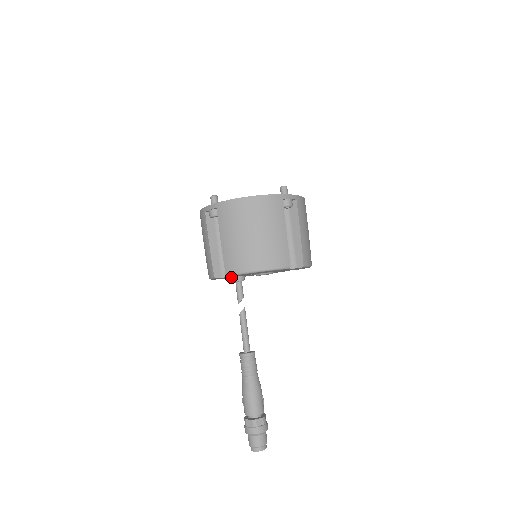
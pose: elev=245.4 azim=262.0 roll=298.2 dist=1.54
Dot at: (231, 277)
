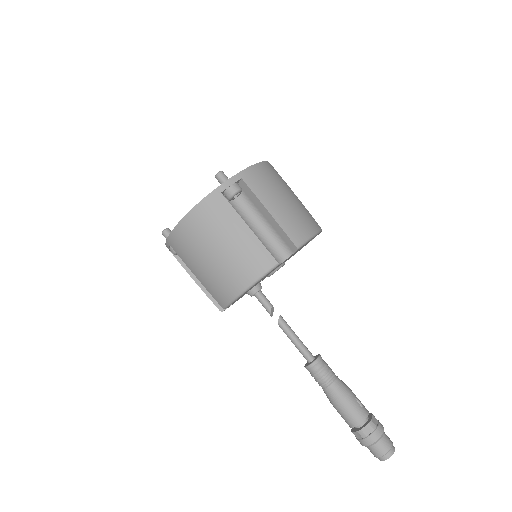
Dot at: occluded
